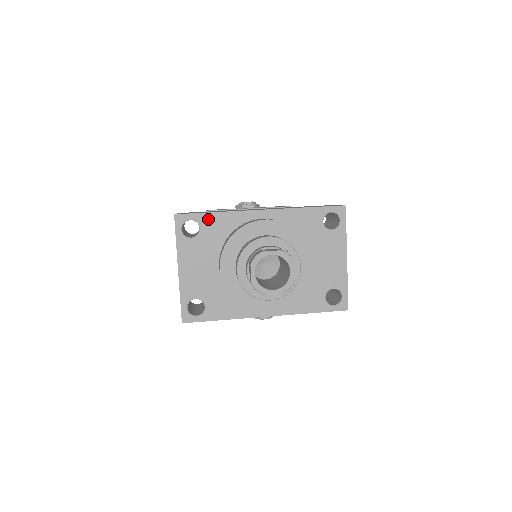
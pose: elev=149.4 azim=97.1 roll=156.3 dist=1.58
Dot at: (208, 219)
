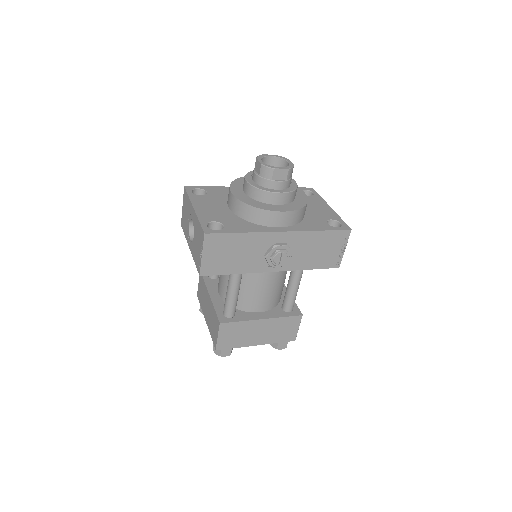
Dot at: (212, 189)
